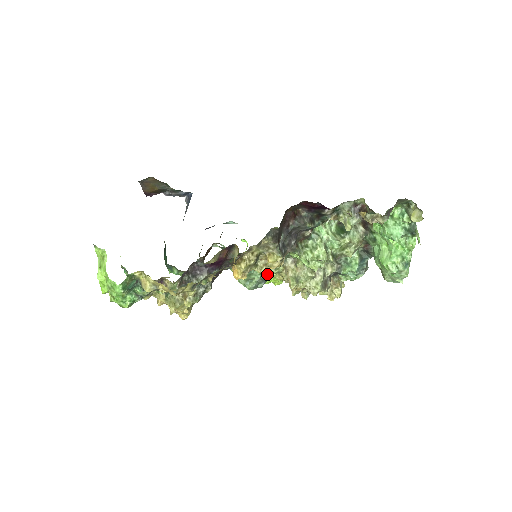
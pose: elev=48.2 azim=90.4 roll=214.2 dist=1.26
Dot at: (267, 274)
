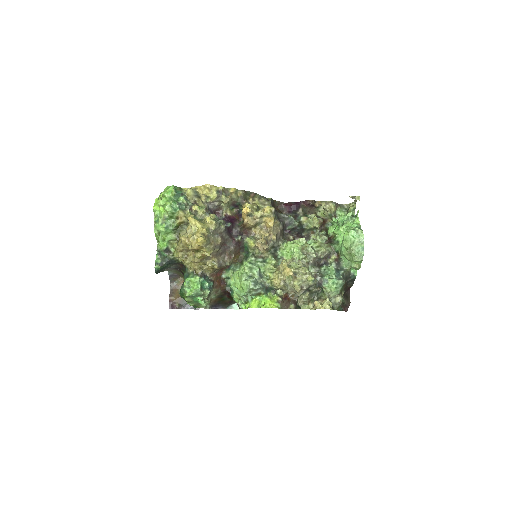
Dot at: (264, 278)
